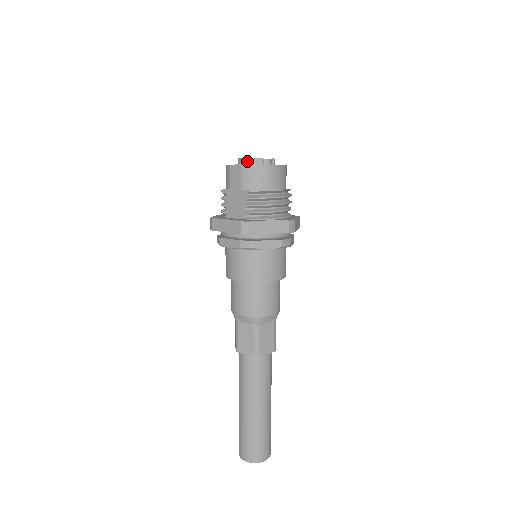
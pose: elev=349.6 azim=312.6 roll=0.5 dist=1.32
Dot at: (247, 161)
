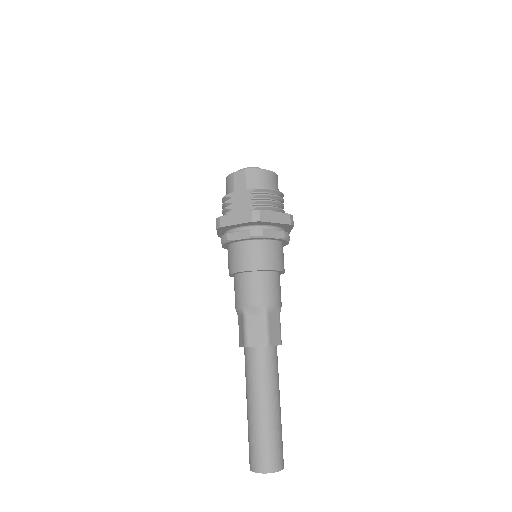
Dot at: occluded
